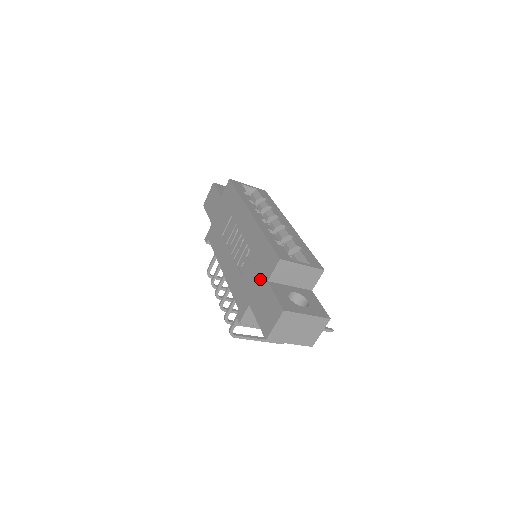
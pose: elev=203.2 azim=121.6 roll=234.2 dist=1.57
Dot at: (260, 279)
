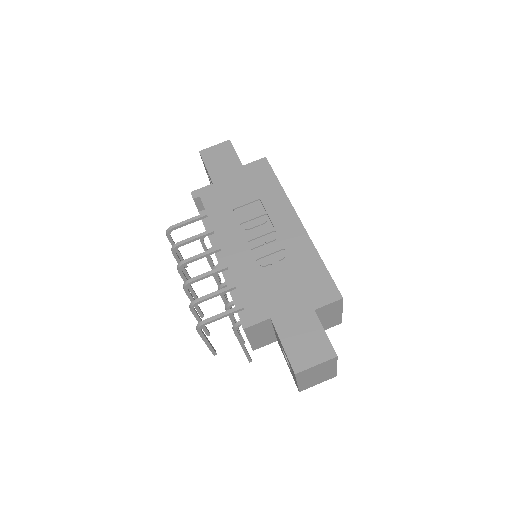
Dot at: (301, 300)
